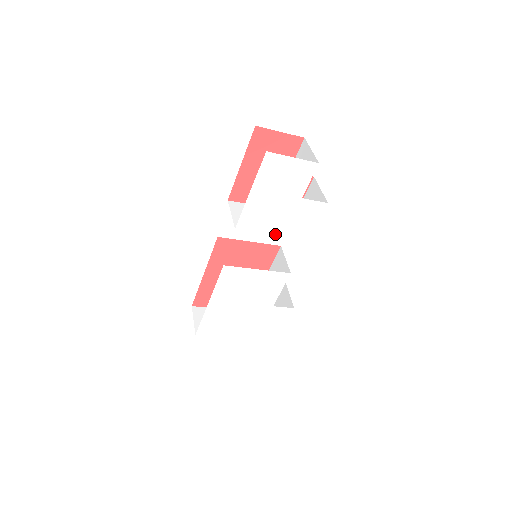
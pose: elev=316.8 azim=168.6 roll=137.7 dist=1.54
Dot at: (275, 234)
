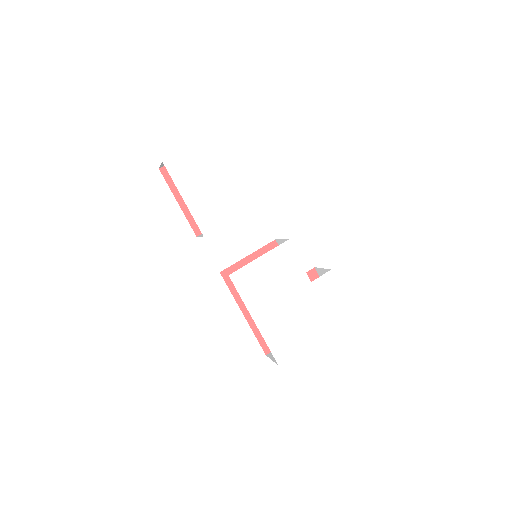
Dot at: (238, 216)
